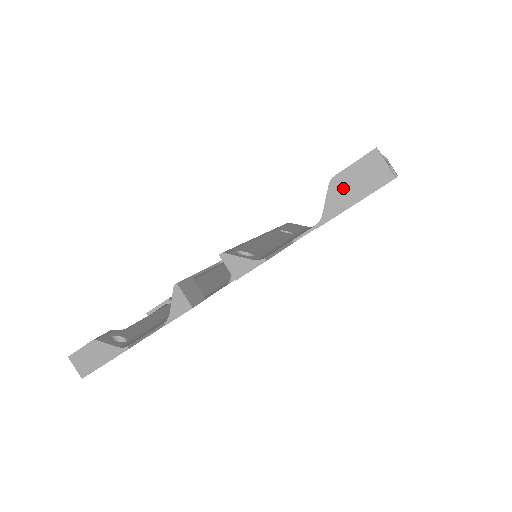
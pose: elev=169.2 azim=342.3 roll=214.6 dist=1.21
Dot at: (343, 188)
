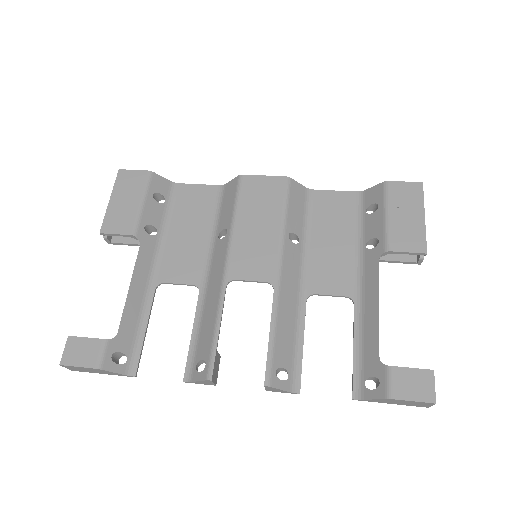
Dot at: (392, 401)
